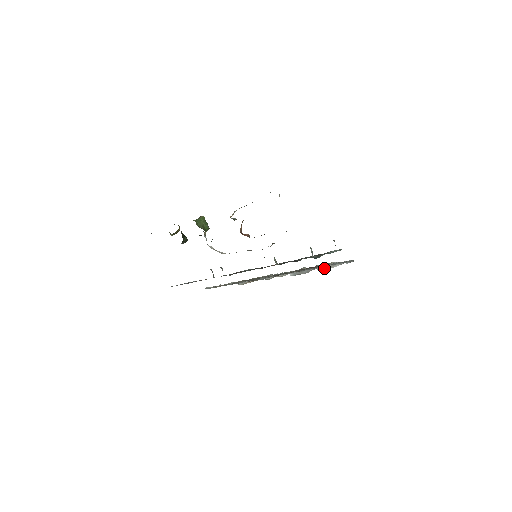
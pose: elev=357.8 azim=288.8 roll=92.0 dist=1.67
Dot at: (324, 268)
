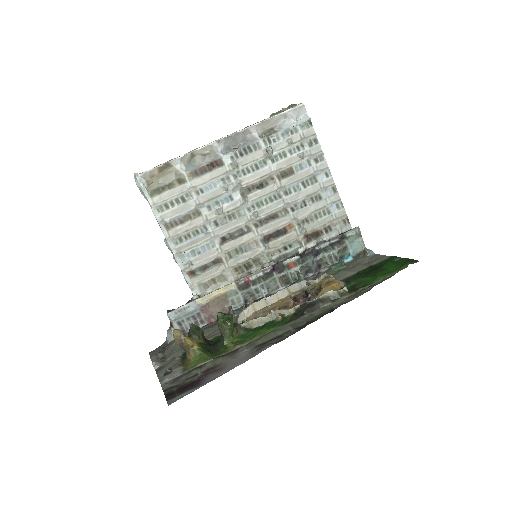
Dot at: (265, 128)
